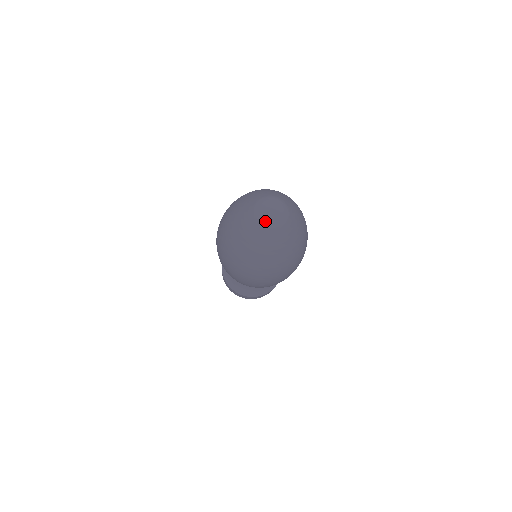
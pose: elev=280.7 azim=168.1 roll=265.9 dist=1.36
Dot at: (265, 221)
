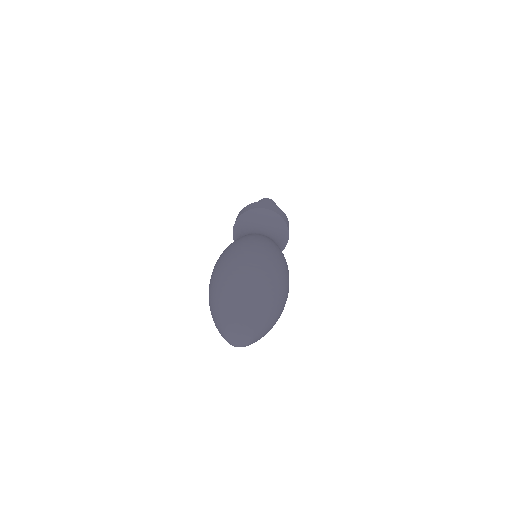
Dot at: (243, 346)
